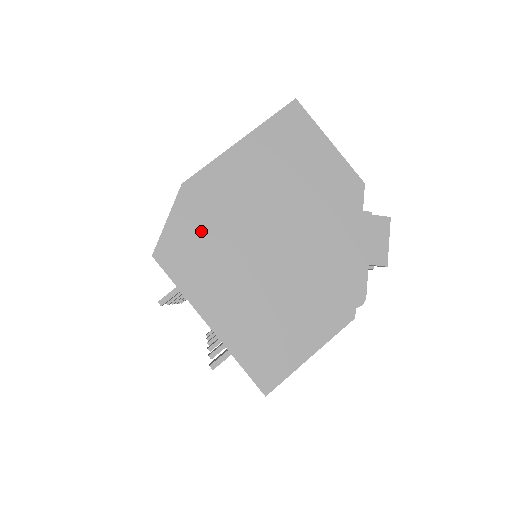
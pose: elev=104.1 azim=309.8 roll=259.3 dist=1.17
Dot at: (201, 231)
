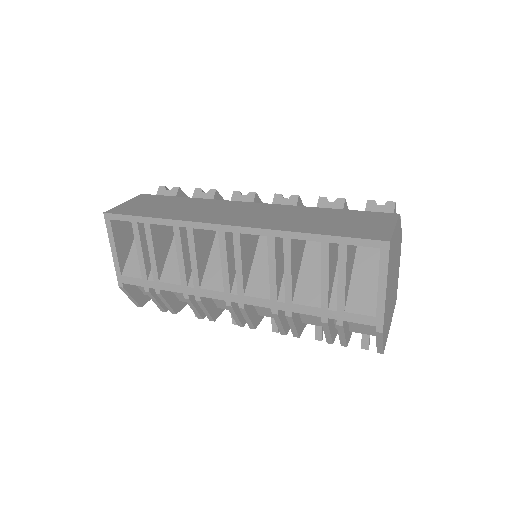
Dot at: occluded
